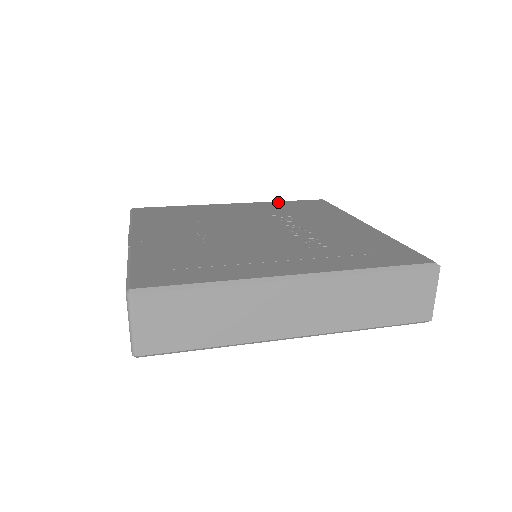
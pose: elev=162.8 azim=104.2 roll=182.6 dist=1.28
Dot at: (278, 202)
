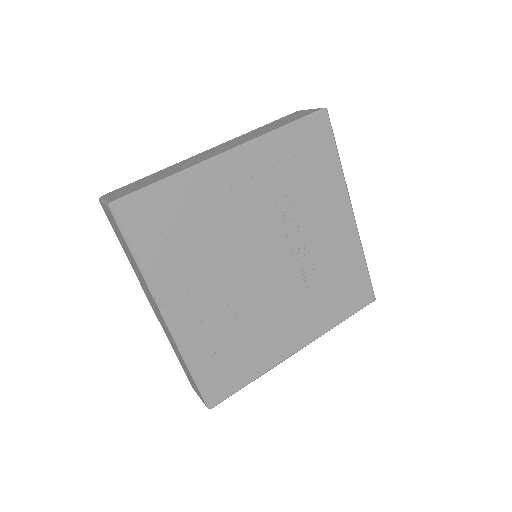
Dot at: (280, 137)
